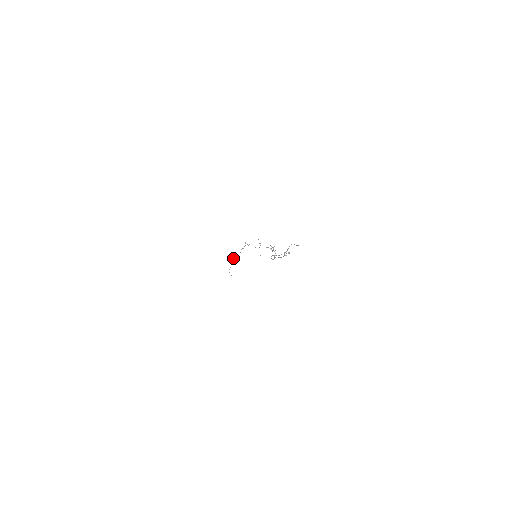
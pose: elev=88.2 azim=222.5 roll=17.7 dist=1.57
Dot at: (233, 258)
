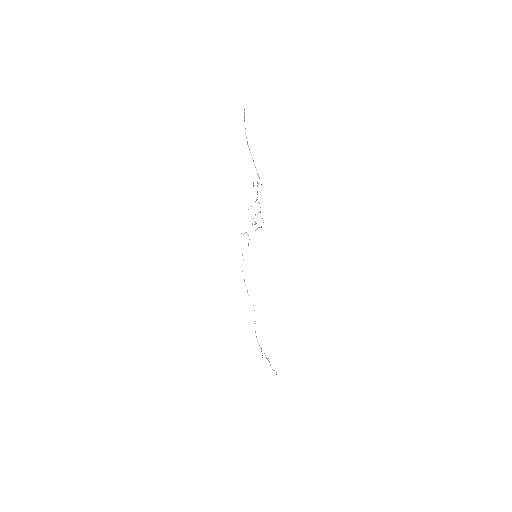
Dot at: (255, 332)
